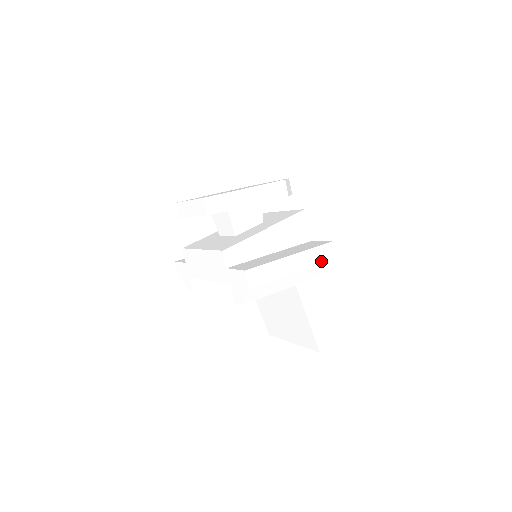
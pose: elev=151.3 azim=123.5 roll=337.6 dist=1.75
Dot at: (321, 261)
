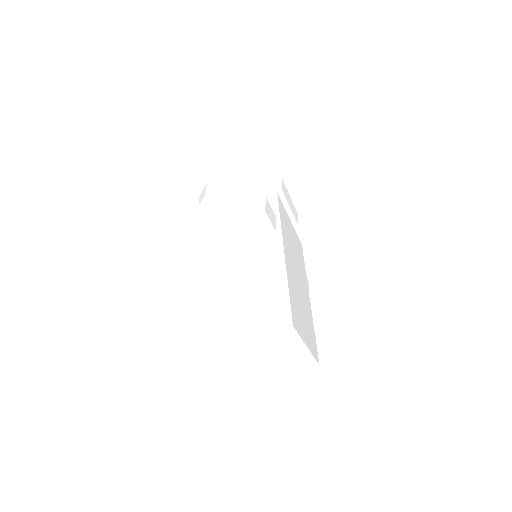
Dot at: (247, 213)
